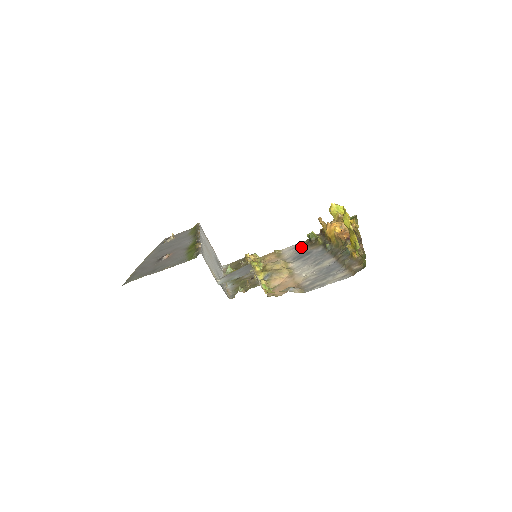
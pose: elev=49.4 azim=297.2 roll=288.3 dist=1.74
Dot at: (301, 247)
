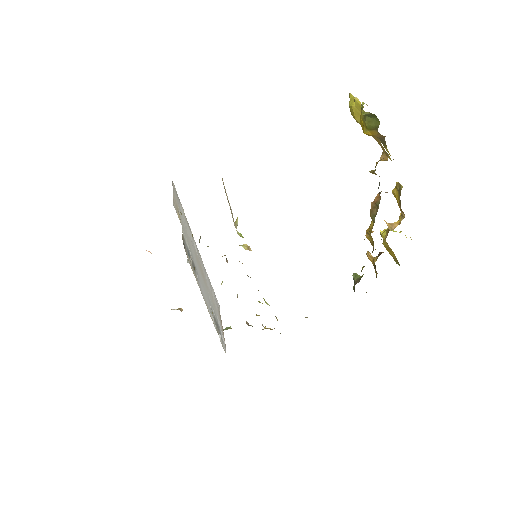
Dot at: occluded
